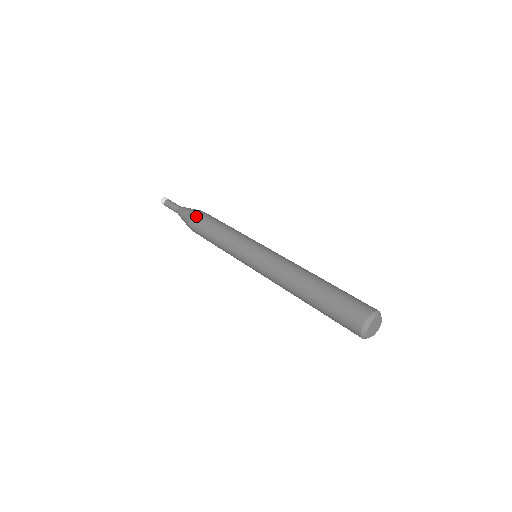
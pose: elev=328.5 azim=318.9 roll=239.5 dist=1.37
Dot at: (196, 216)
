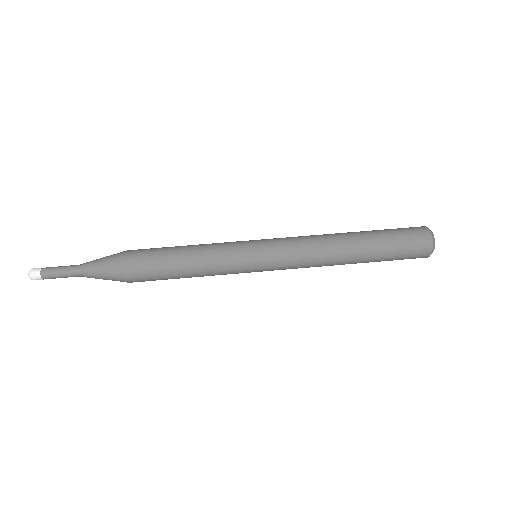
Dot at: (137, 280)
